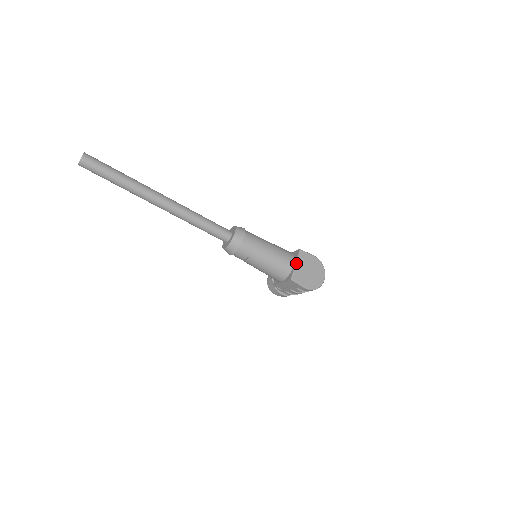
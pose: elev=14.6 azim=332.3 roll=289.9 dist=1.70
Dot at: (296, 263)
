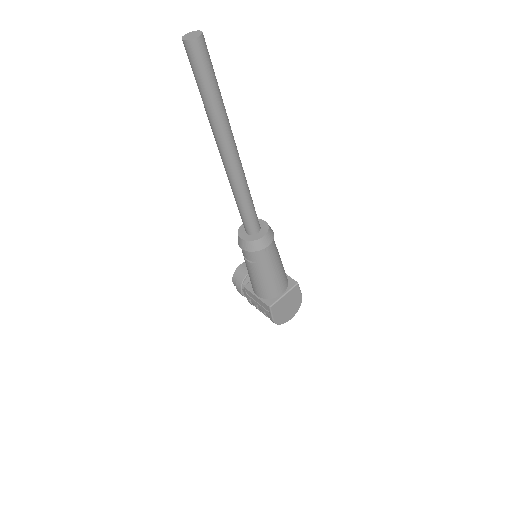
Dot at: (285, 294)
